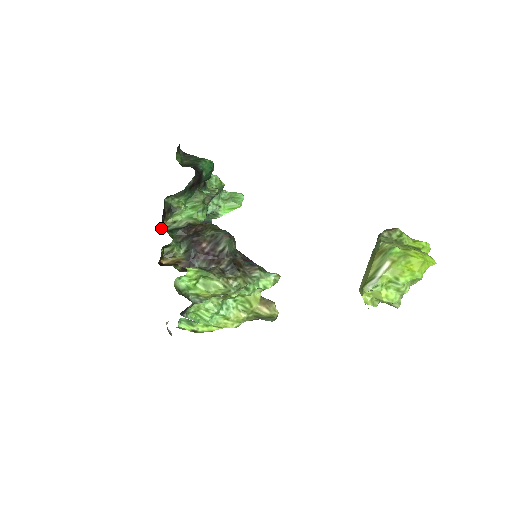
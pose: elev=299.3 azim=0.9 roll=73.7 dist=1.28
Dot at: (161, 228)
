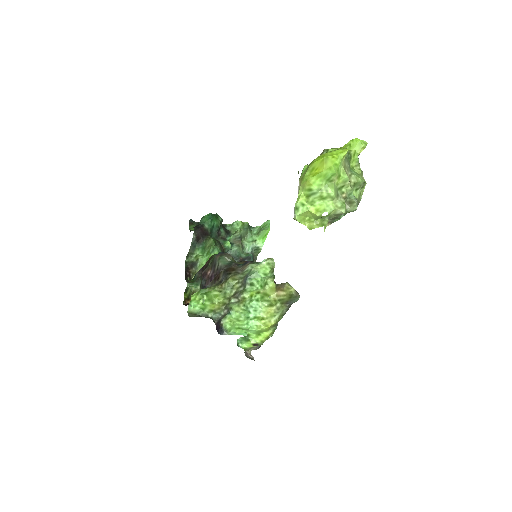
Dot at: occluded
